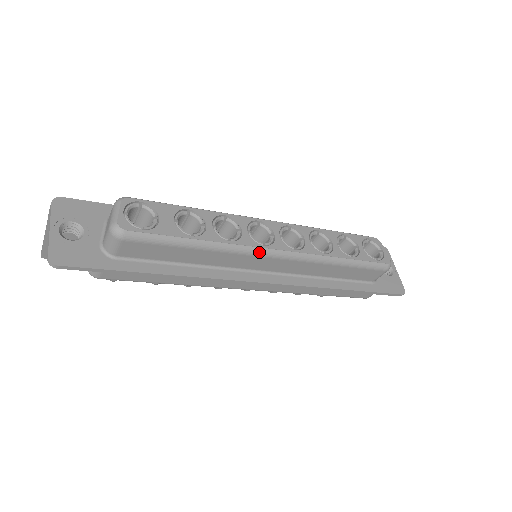
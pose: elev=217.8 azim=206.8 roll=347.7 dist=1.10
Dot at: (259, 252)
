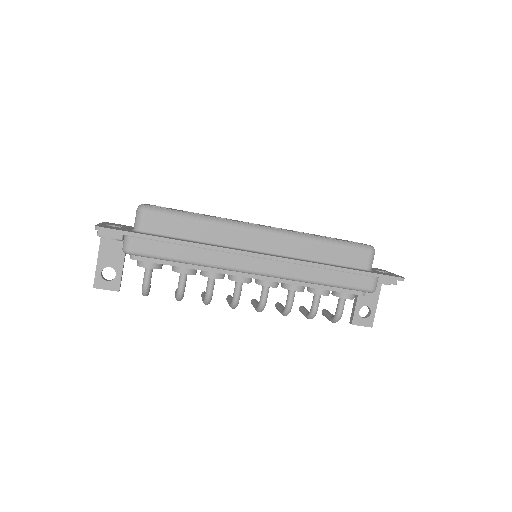
Dot at: (249, 227)
